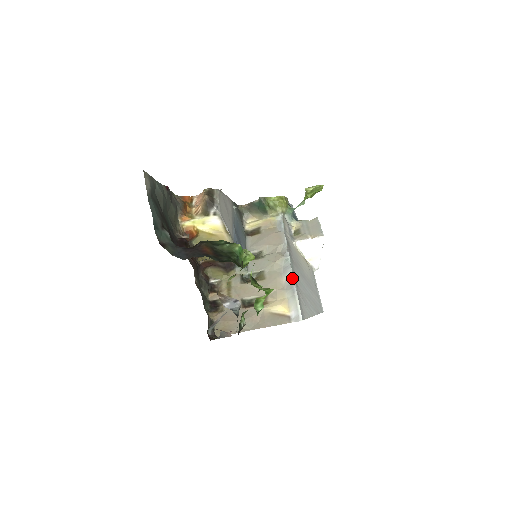
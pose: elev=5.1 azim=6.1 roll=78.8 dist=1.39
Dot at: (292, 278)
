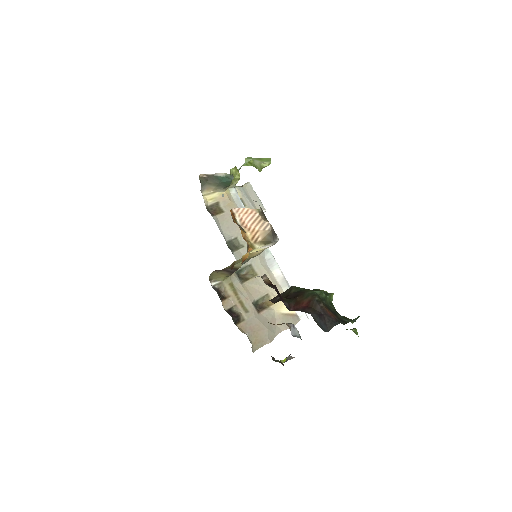
Dot at: (282, 274)
